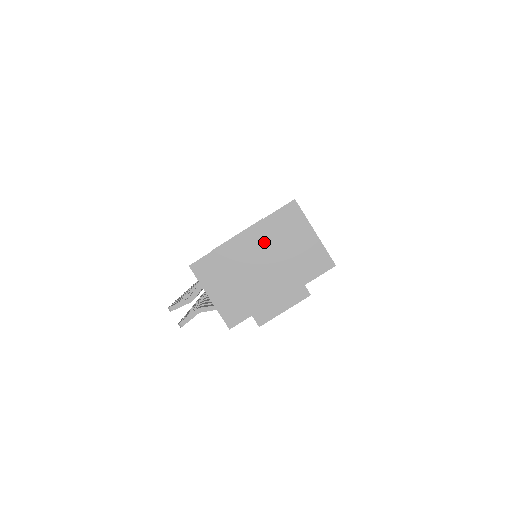
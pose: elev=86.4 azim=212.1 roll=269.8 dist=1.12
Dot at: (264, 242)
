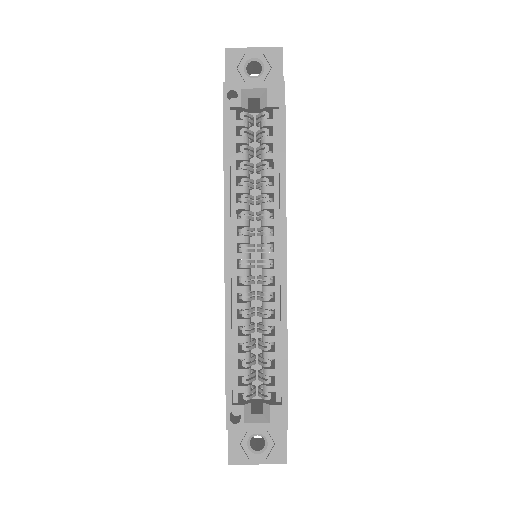
Dot at: (242, 461)
